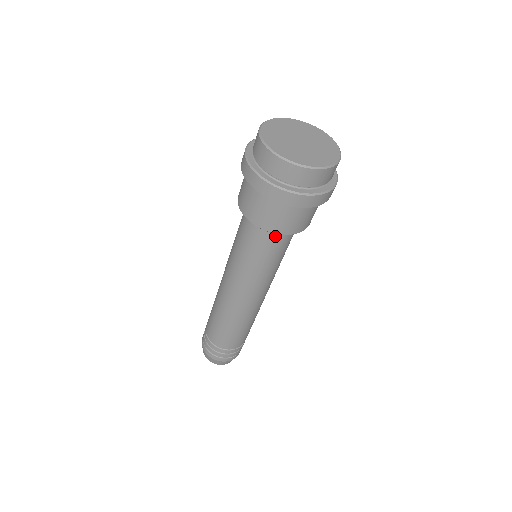
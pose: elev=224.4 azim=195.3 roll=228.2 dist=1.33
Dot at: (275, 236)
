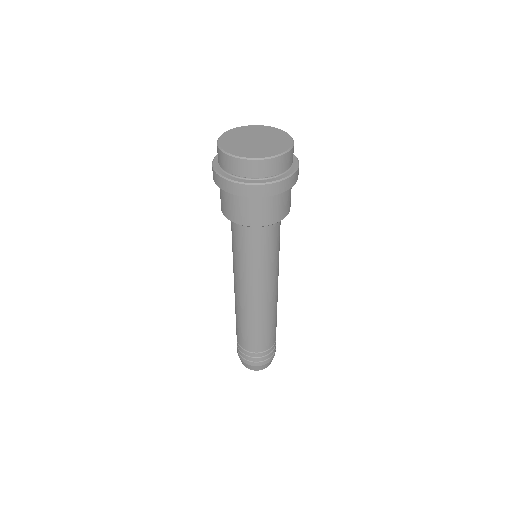
Dot at: (267, 229)
